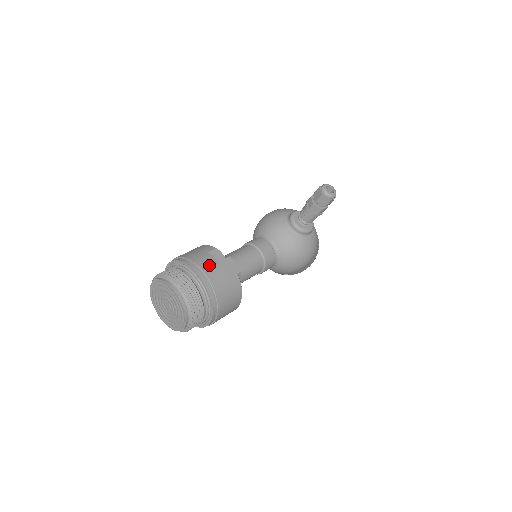
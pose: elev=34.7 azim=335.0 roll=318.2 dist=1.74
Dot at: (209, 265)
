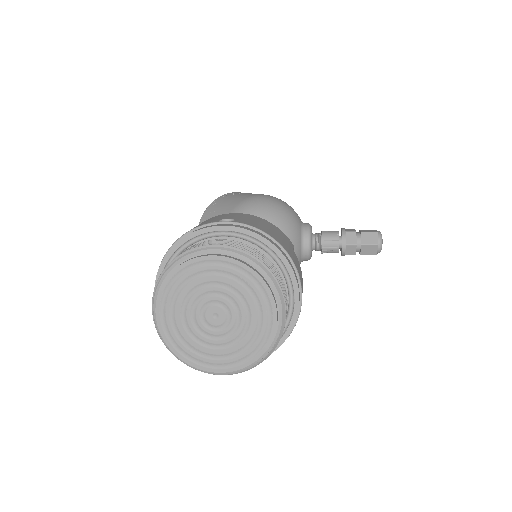
Dot at: occluded
